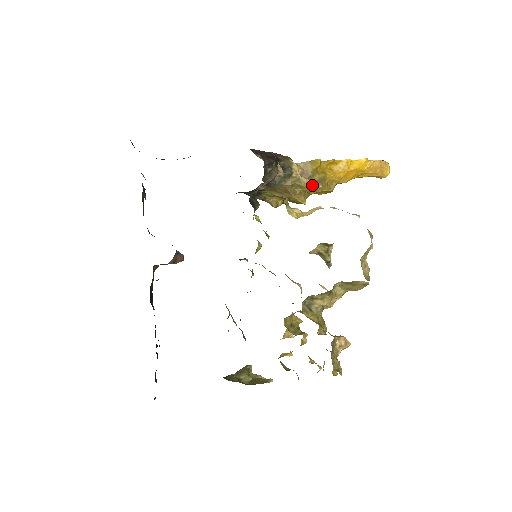
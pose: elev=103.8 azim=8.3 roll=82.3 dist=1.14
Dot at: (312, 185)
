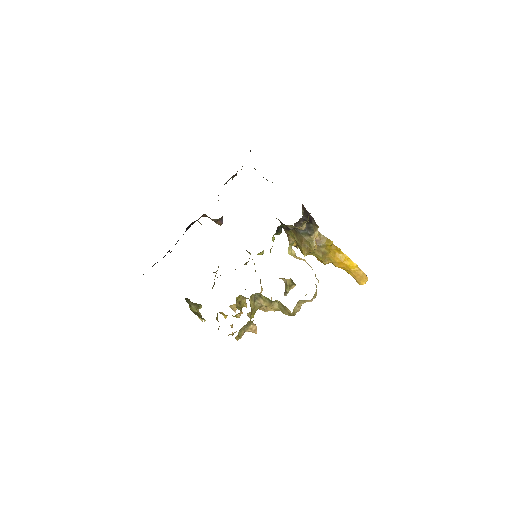
Dot at: (317, 251)
